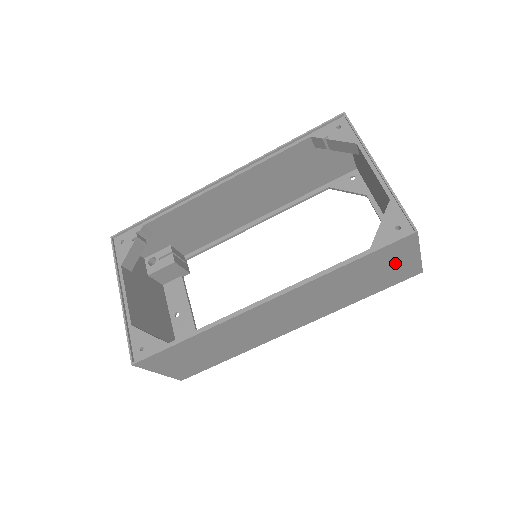
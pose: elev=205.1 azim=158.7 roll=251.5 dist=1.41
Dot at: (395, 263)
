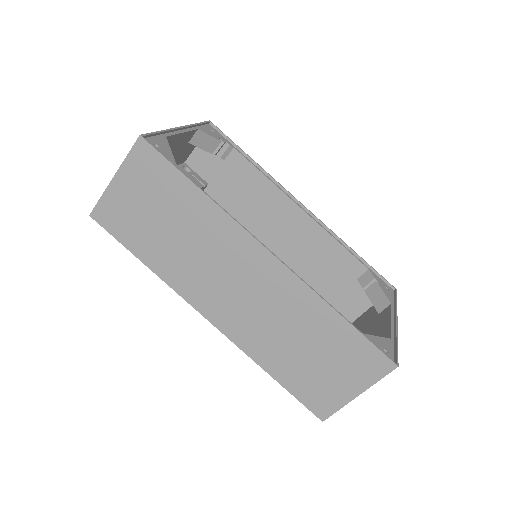
Dot at: (341, 375)
